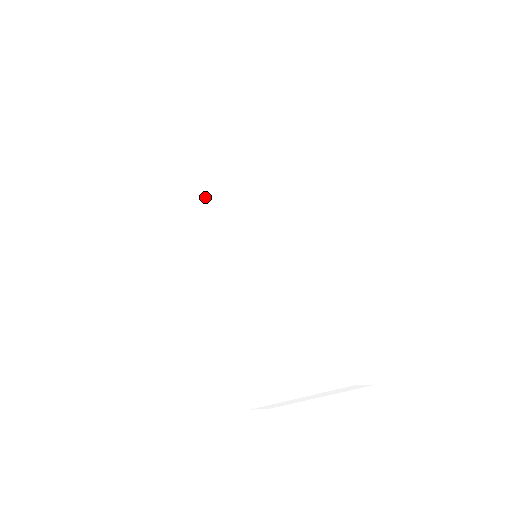
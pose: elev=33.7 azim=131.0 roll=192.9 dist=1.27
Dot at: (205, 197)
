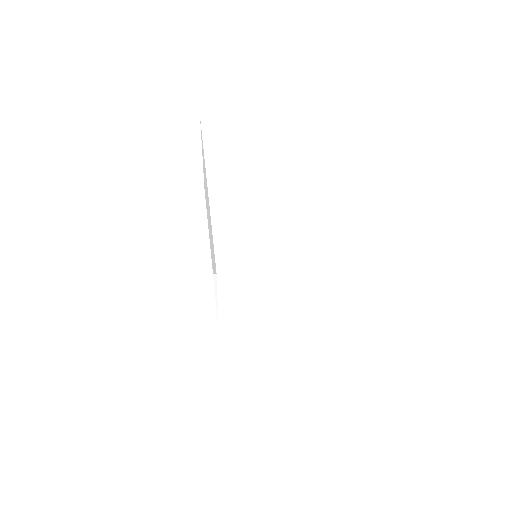
Dot at: occluded
